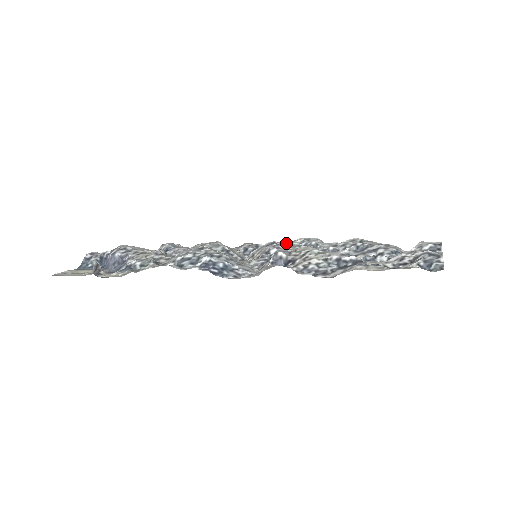
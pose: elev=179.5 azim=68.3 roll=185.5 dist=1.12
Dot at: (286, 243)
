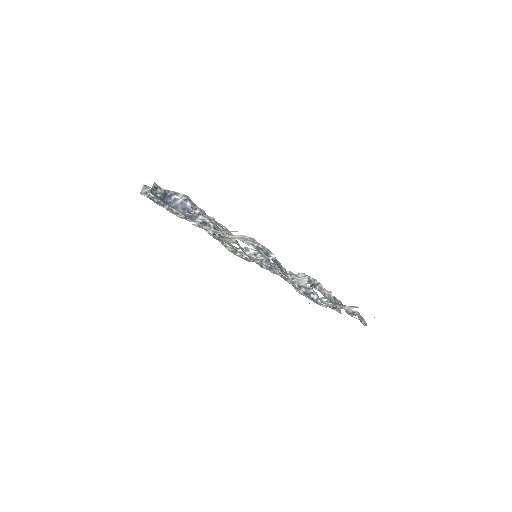
Dot at: occluded
